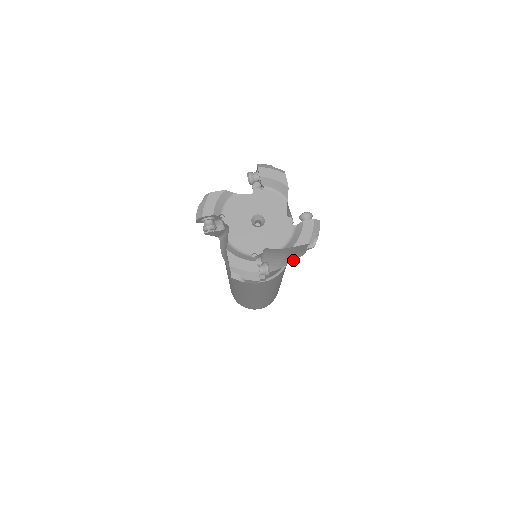
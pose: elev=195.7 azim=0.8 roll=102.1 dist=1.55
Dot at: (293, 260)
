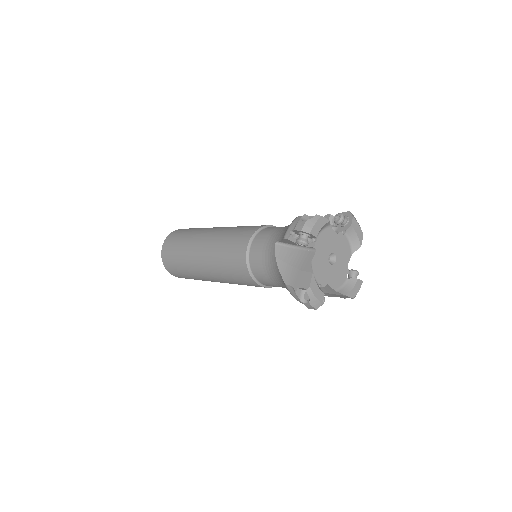
Dot at: occluded
